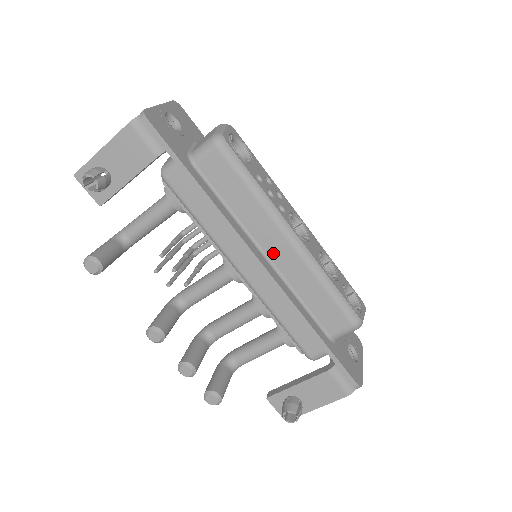
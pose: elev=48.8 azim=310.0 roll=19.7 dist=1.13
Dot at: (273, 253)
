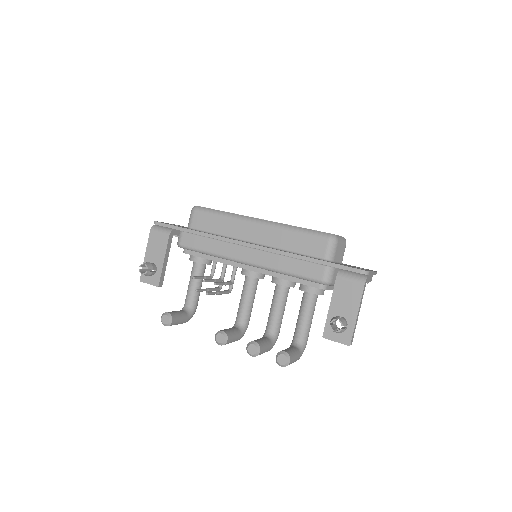
Dot at: (255, 238)
